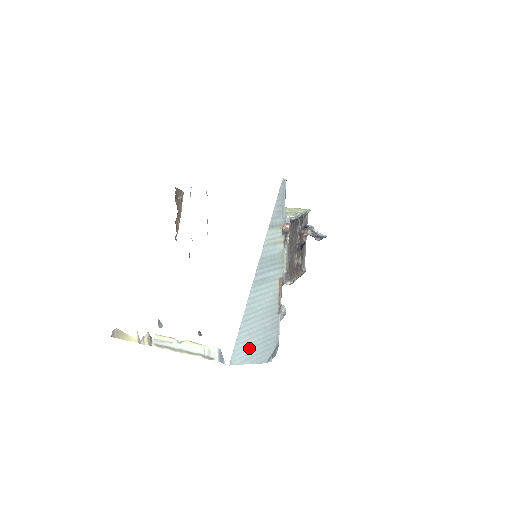
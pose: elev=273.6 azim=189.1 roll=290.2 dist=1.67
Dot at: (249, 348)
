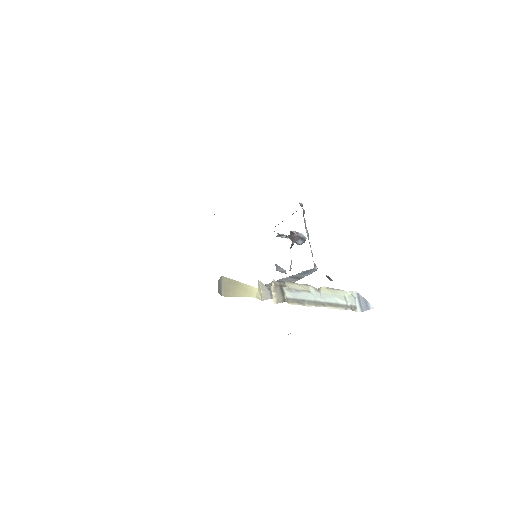
Dot at: occluded
